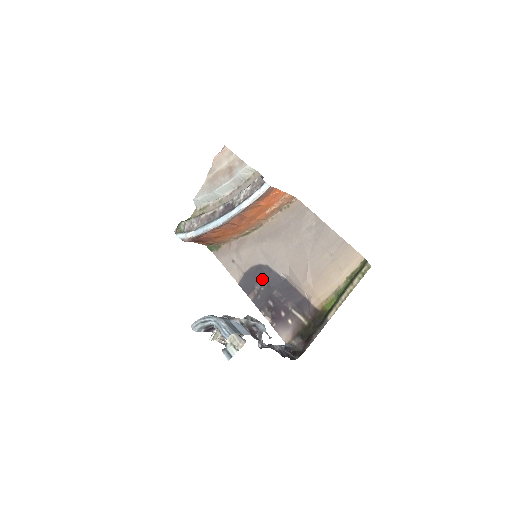
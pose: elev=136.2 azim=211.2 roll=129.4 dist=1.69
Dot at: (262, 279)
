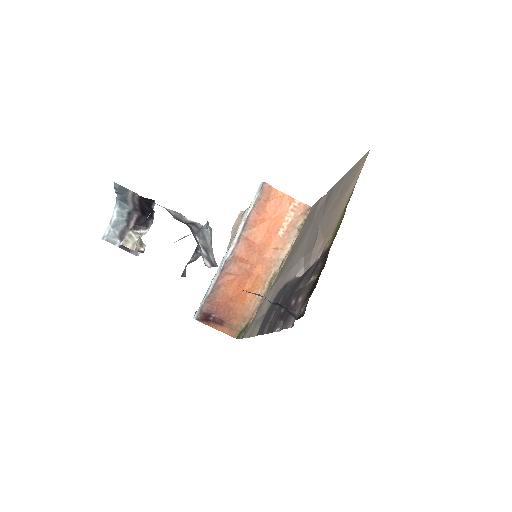
Dot at: (278, 301)
